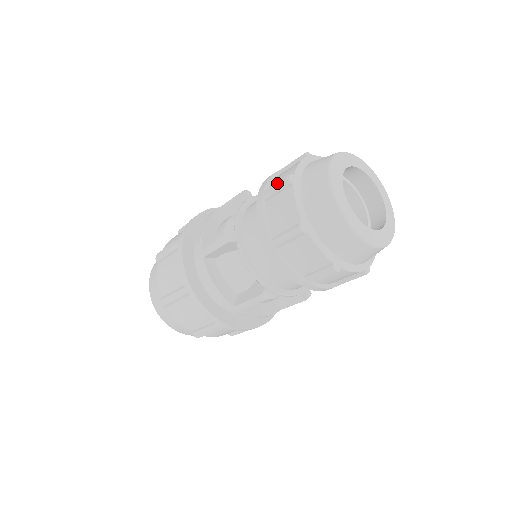
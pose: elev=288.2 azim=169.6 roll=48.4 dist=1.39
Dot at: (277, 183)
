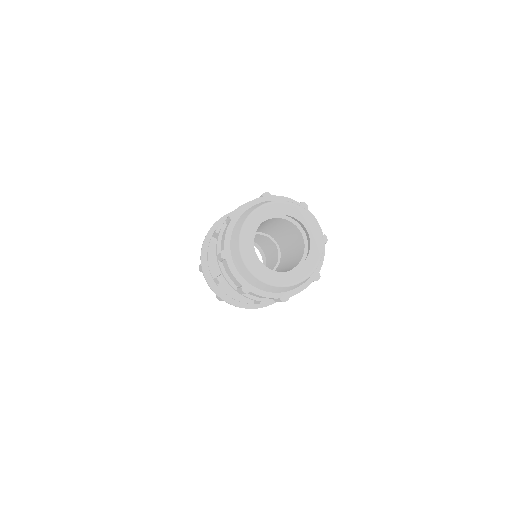
Dot at: (219, 254)
